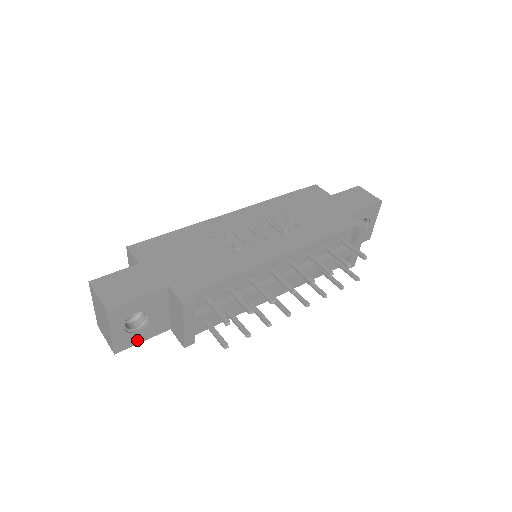
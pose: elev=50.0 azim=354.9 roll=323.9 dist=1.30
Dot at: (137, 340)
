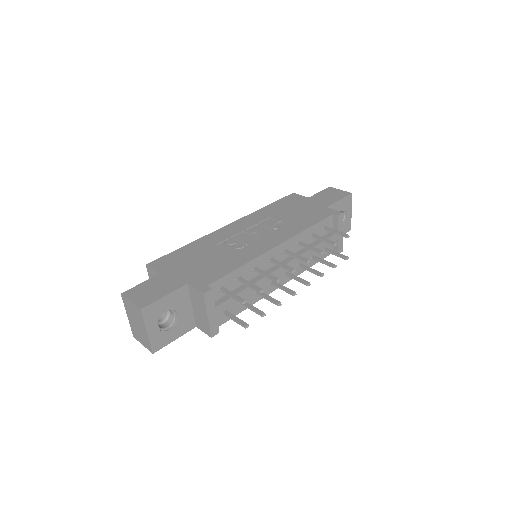
Dot at: (170, 339)
